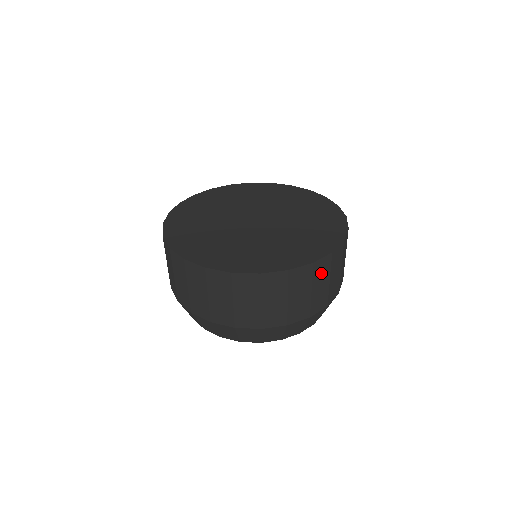
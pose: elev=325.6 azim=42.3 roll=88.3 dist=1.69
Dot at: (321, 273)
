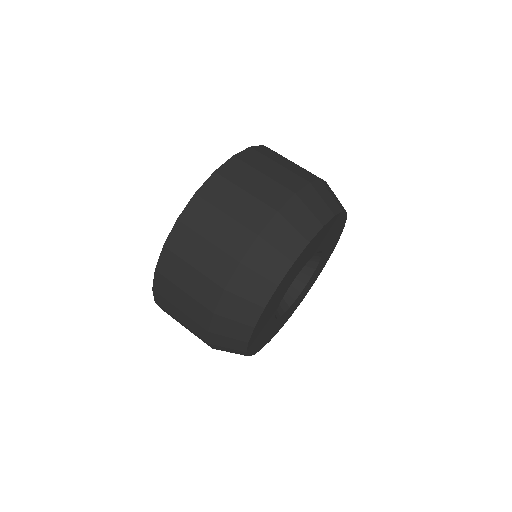
Dot at: (271, 155)
